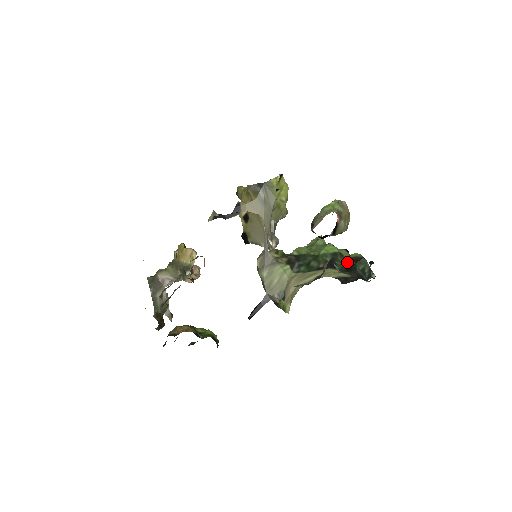
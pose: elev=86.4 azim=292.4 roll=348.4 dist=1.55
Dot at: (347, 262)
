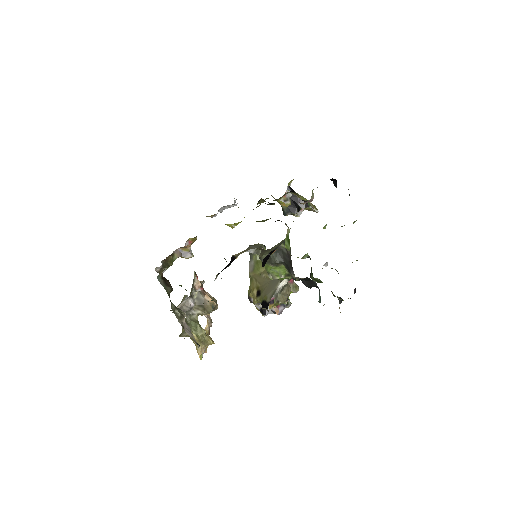
Dot at: occluded
